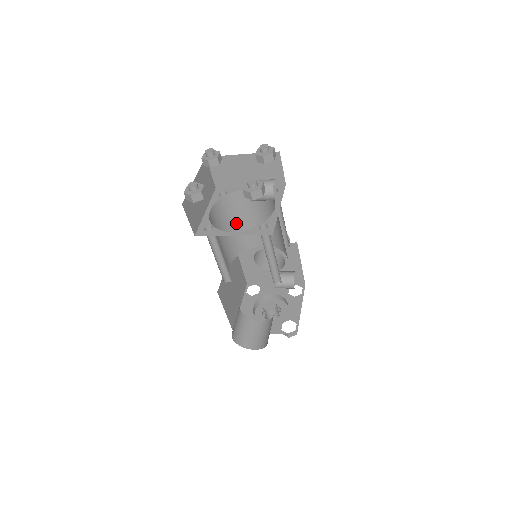
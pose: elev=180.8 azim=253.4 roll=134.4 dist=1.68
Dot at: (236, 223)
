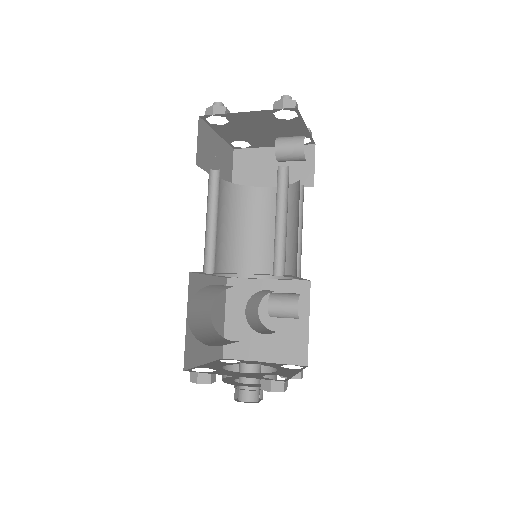
Dot at: (241, 230)
